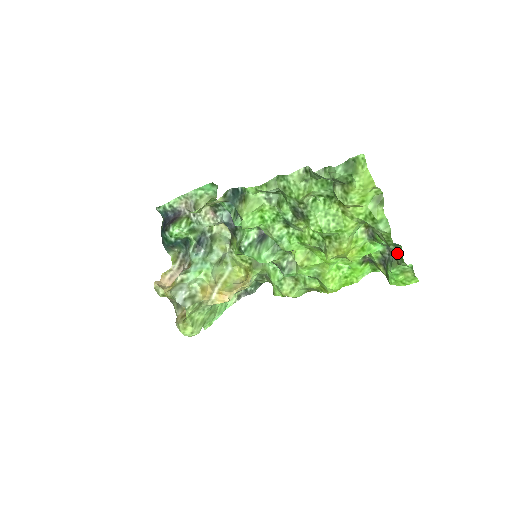
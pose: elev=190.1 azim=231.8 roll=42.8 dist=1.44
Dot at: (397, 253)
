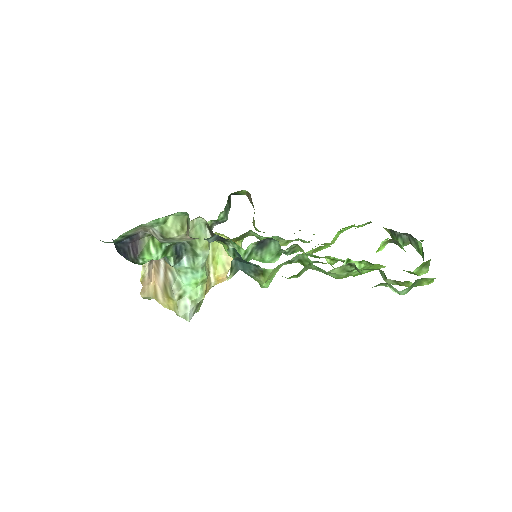
Dot at: (413, 241)
